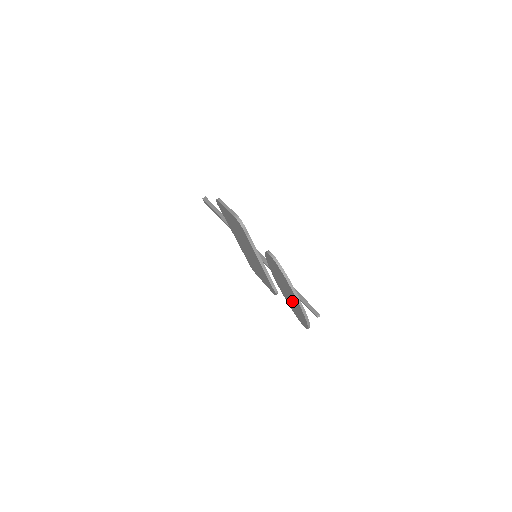
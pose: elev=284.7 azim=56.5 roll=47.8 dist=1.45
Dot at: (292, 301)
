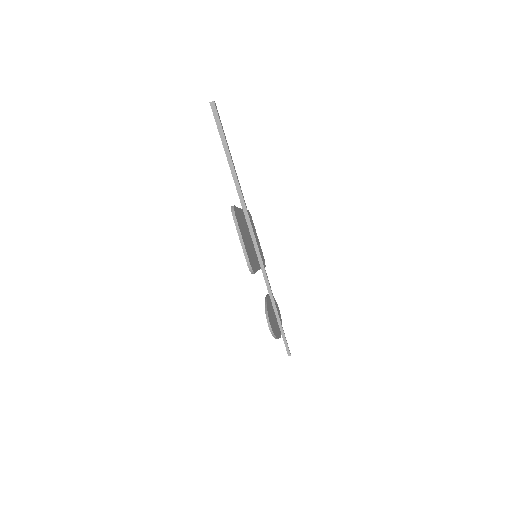
Dot at: occluded
